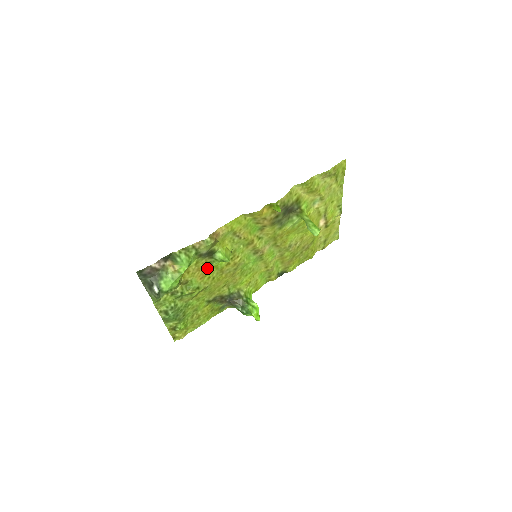
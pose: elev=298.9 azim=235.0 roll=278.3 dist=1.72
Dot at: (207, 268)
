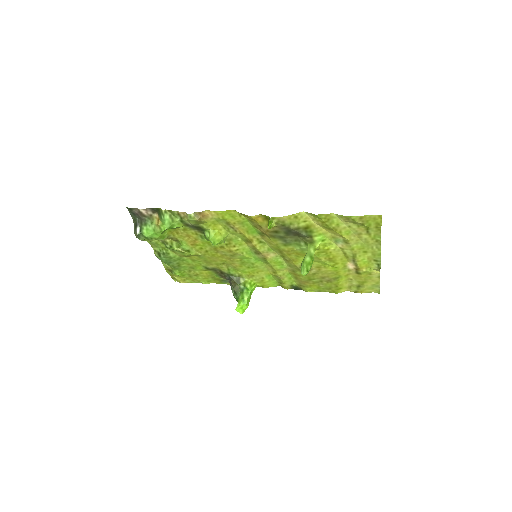
Dot at: (198, 239)
